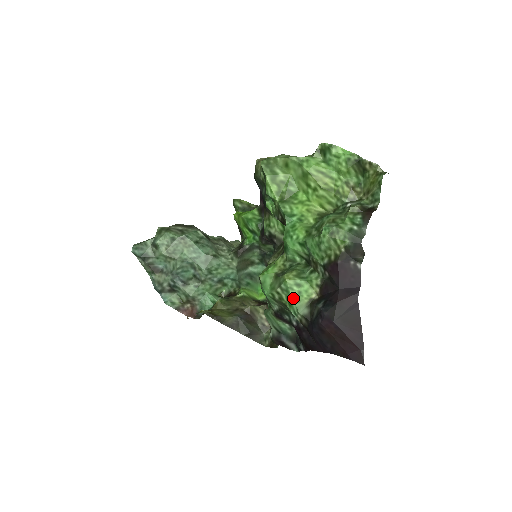
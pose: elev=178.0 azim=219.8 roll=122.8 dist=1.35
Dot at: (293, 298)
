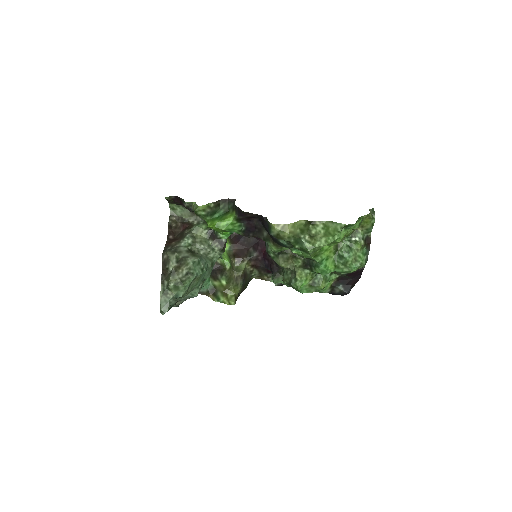
Dot at: (323, 290)
